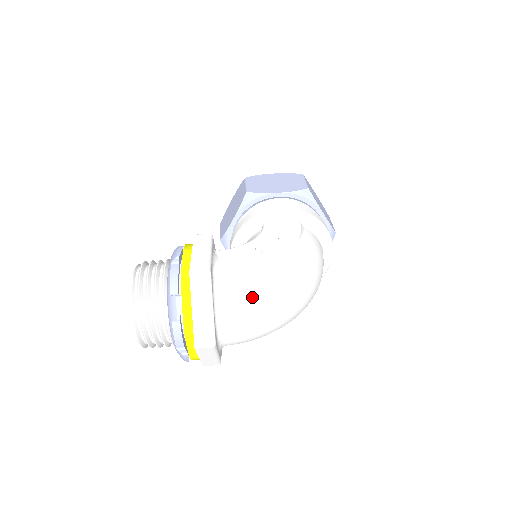
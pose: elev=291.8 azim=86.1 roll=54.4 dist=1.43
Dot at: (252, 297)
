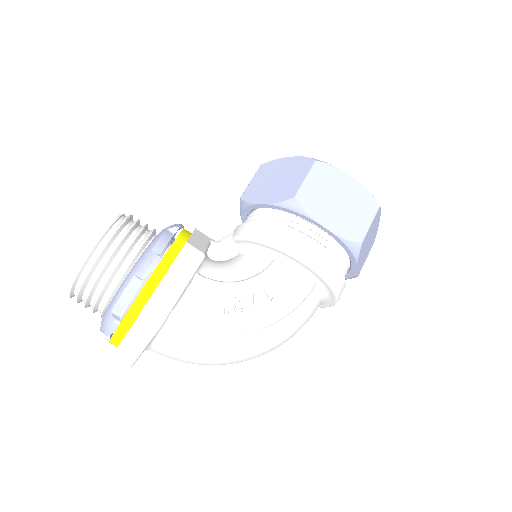
Dot at: (193, 353)
